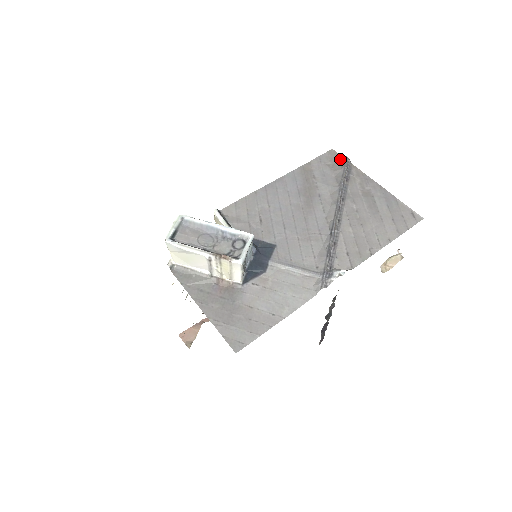
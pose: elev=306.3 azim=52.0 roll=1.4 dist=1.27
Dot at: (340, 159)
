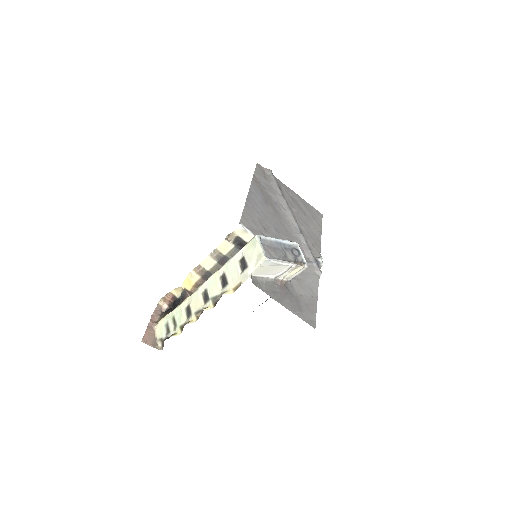
Dot at: (267, 172)
